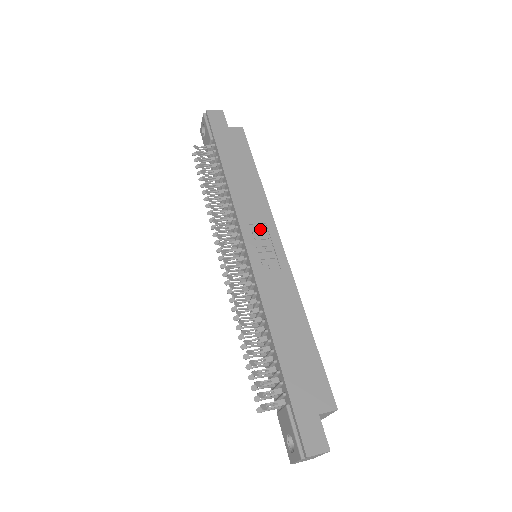
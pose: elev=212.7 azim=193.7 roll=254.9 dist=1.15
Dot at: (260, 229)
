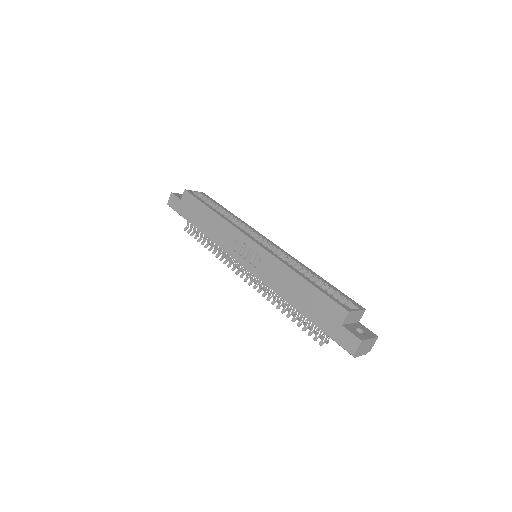
Dot at: (239, 245)
